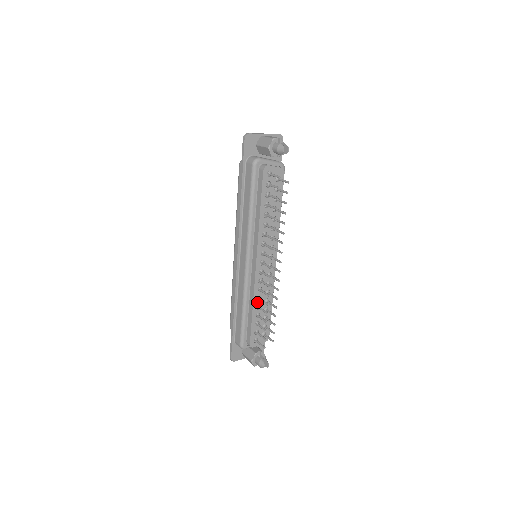
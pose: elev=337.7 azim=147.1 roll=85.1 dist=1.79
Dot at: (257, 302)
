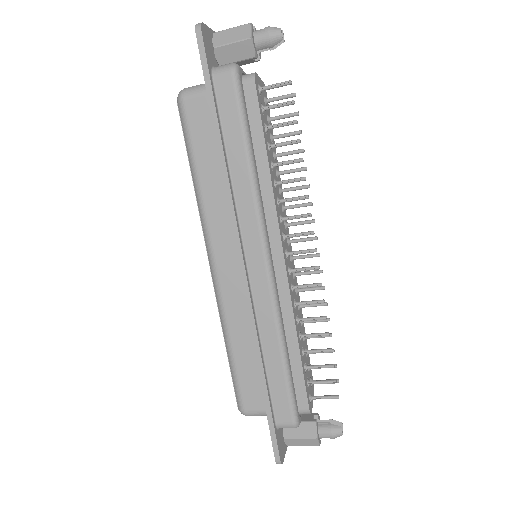
Dot at: (297, 328)
